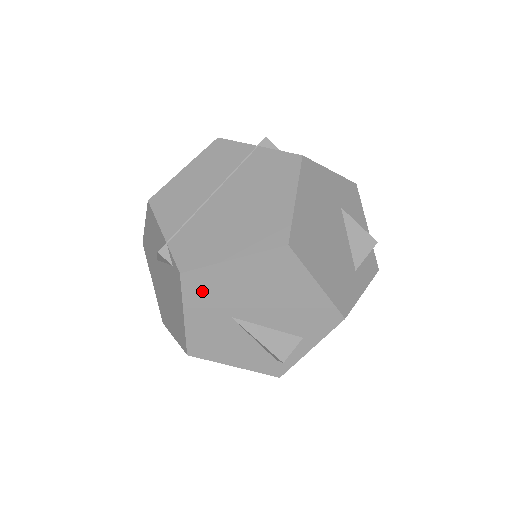
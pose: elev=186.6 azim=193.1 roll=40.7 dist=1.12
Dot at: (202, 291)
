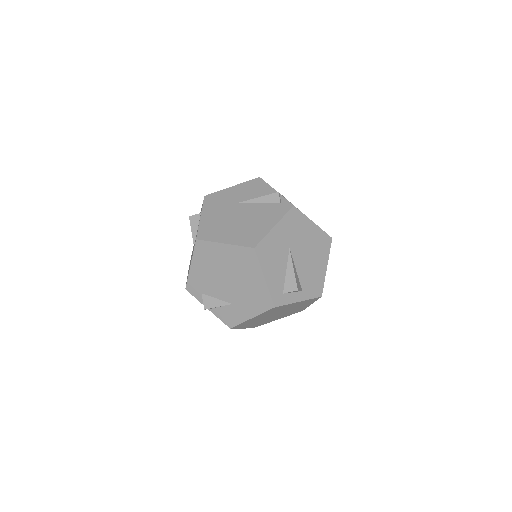
Dot at: (292, 223)
